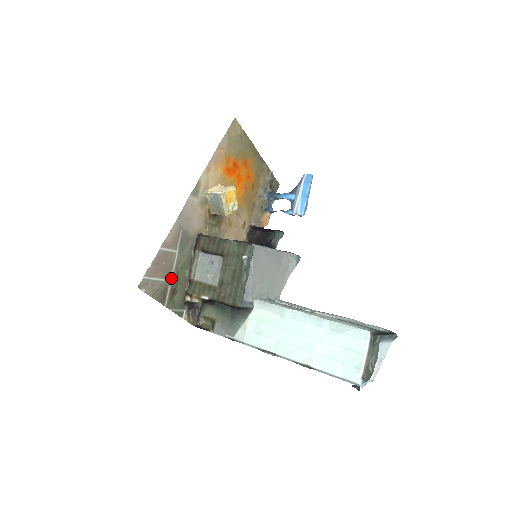
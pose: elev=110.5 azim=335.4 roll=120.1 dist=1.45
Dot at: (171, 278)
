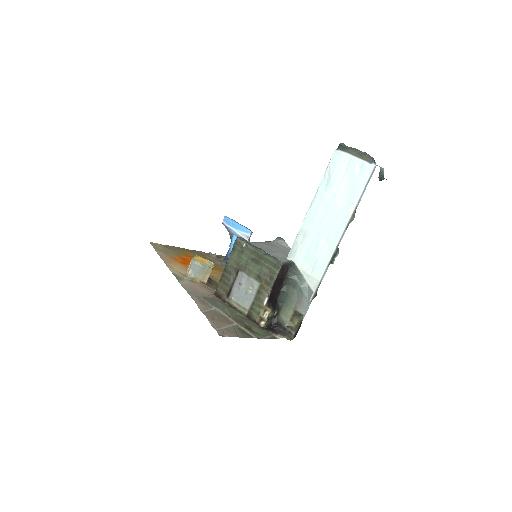
Dot at: (234, 322)
